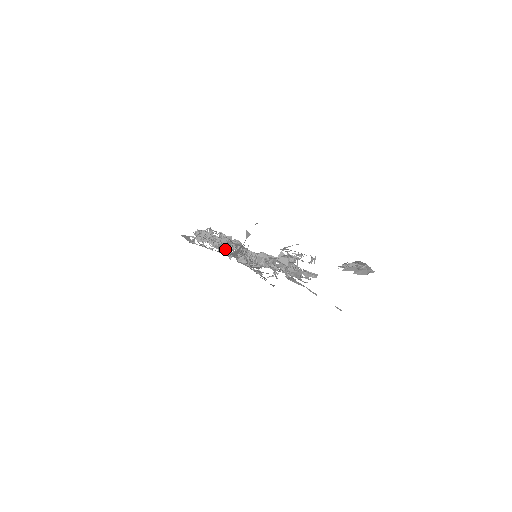
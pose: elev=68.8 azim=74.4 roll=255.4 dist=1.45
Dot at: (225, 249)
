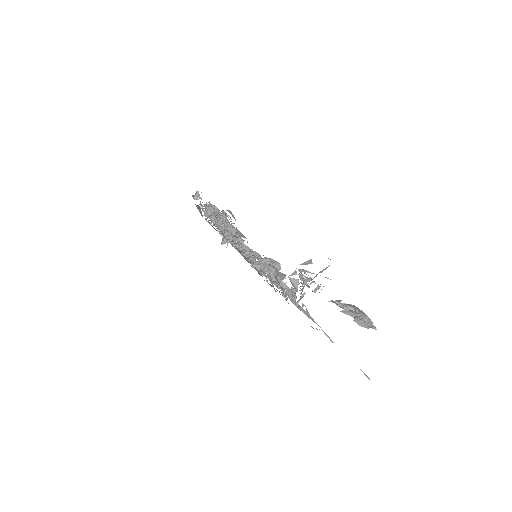
Dot at: occluded
